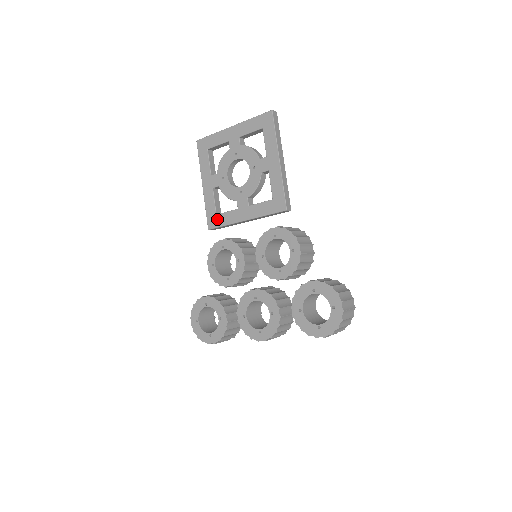
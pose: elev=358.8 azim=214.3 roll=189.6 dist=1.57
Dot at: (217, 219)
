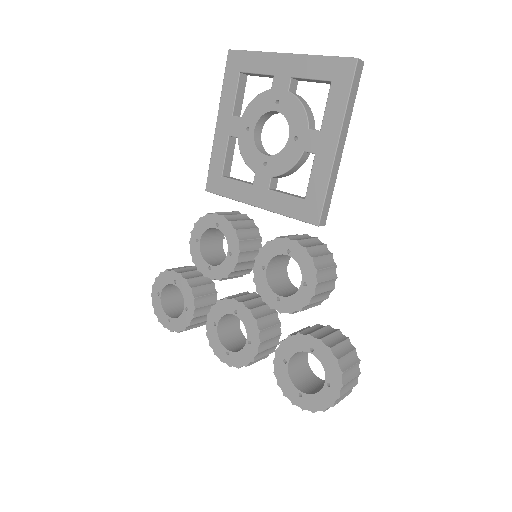
Dot at: (221, 183)
